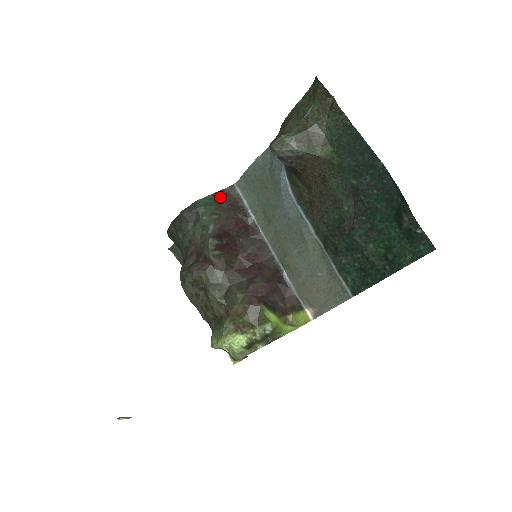
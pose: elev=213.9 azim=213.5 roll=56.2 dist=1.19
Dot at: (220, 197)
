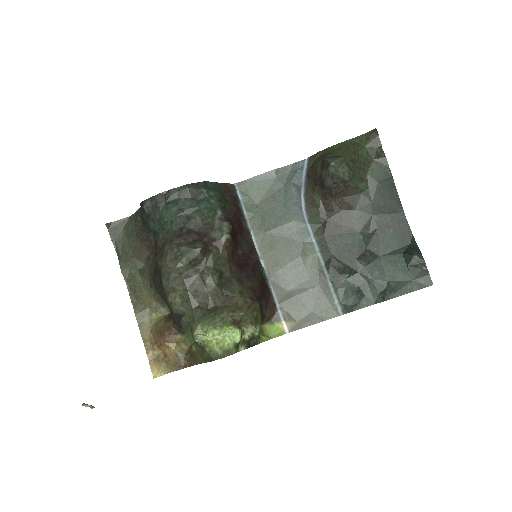
Dot at: (224, 189)
